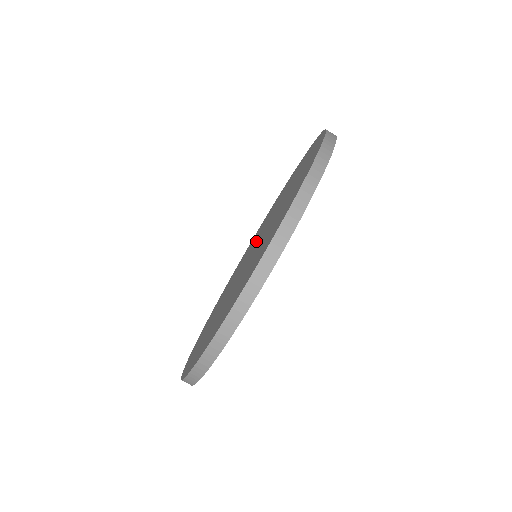
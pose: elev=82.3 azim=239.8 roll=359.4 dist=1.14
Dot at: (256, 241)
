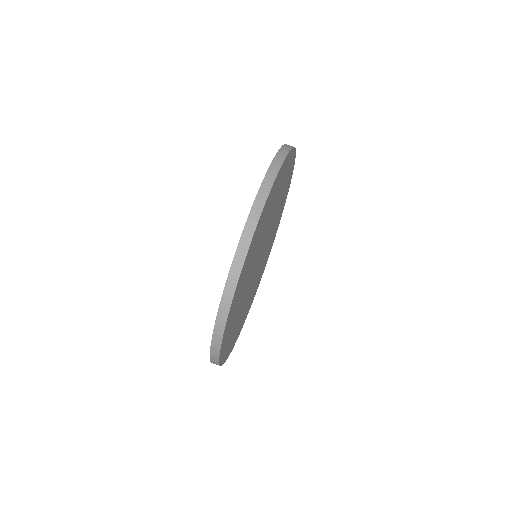
Dot at: occluded
